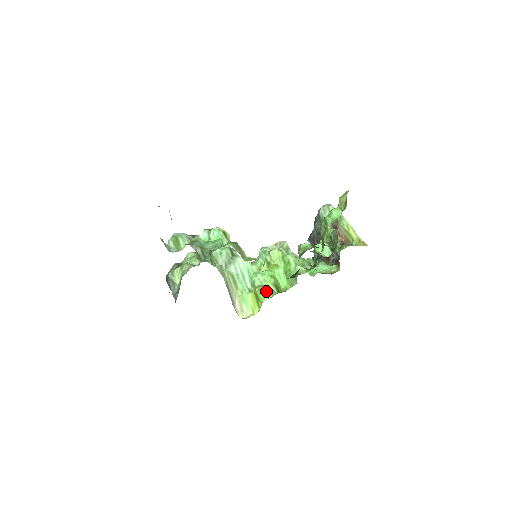
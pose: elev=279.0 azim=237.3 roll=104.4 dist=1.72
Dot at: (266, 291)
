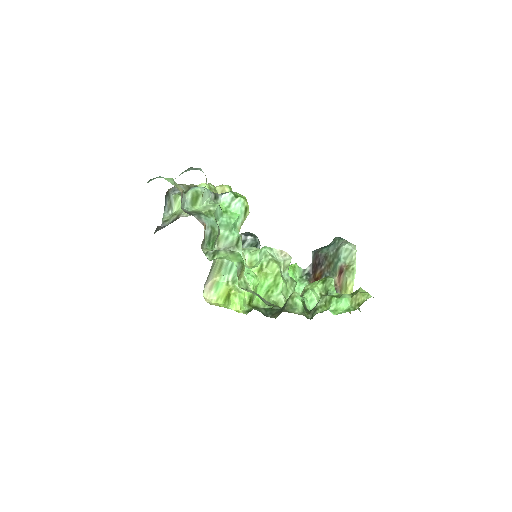
Dot at: (239, 301)
